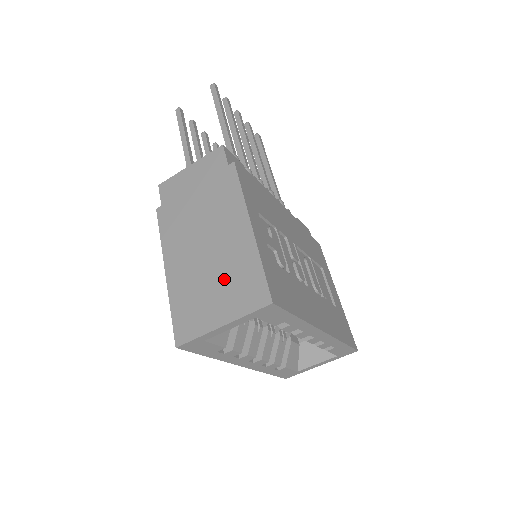
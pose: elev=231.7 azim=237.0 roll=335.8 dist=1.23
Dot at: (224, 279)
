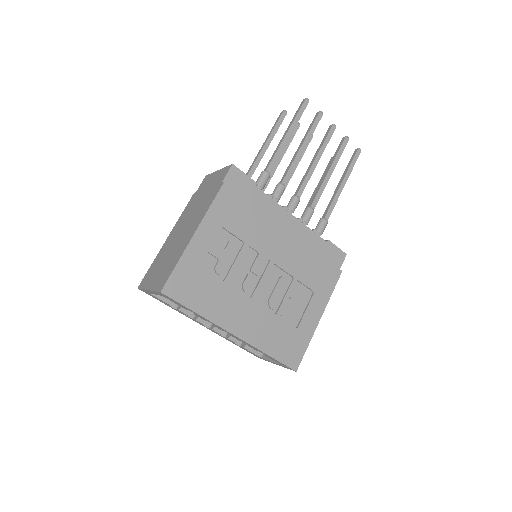
Dot at: (167, 262)
